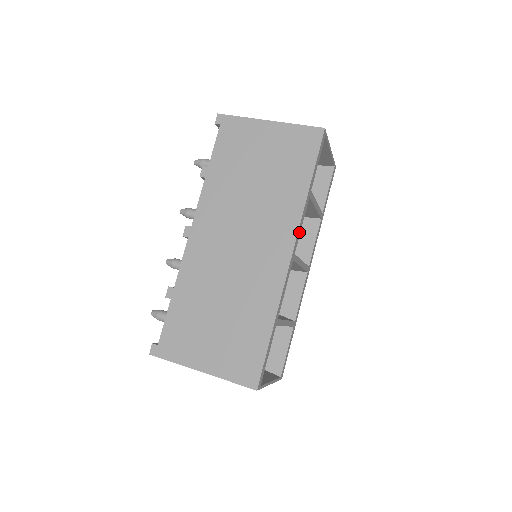
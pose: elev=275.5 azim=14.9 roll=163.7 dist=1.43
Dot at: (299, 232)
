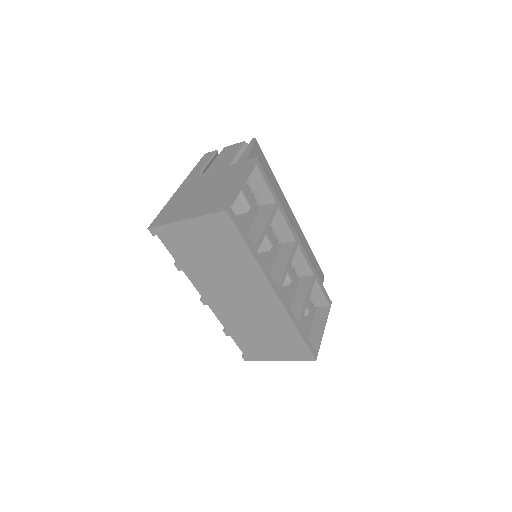
Dot at: (269, 277)
